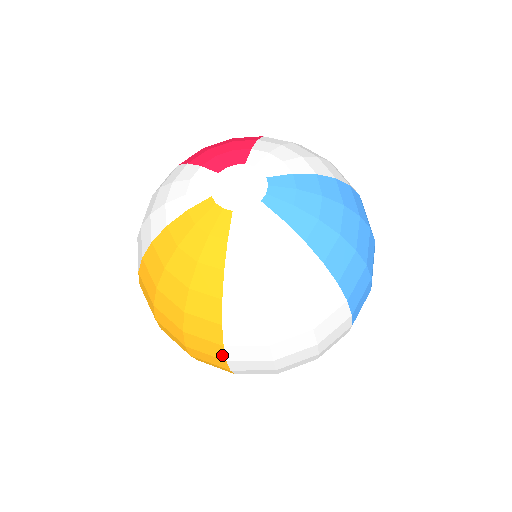
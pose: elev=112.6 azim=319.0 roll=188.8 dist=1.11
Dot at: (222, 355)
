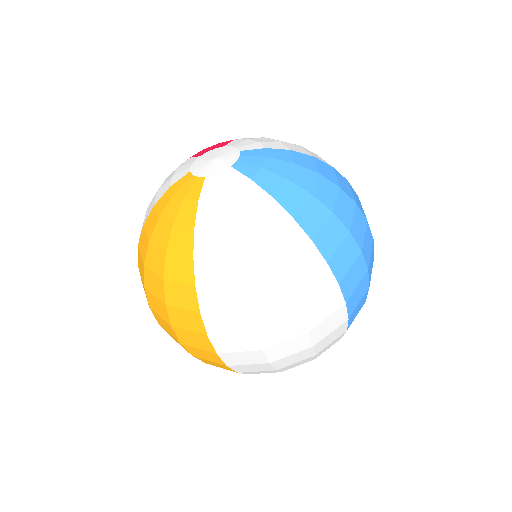
Dot at: (202, 327)
